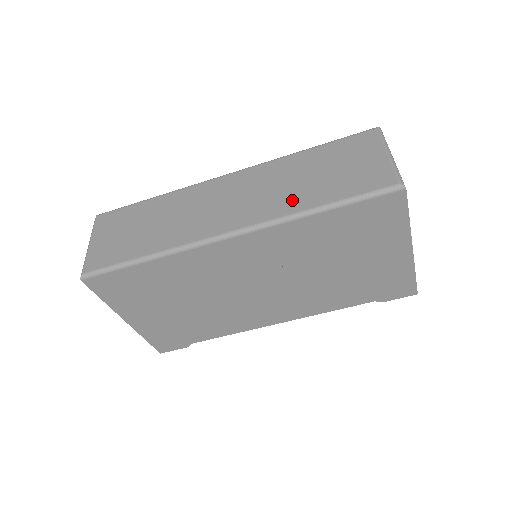
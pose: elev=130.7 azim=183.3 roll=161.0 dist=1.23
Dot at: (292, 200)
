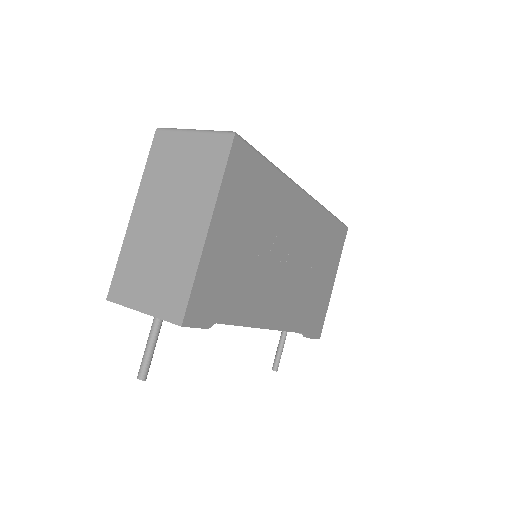
Dot at: occluded
